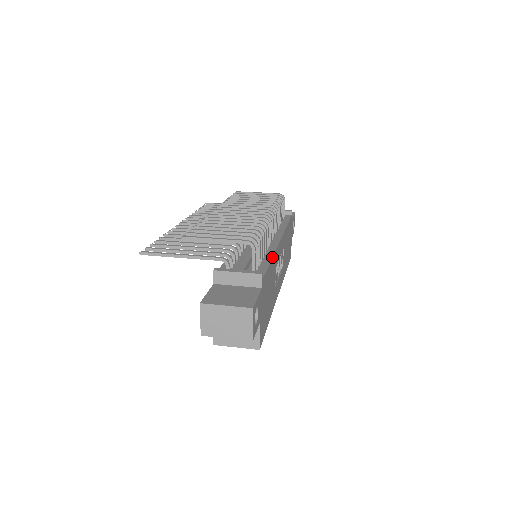
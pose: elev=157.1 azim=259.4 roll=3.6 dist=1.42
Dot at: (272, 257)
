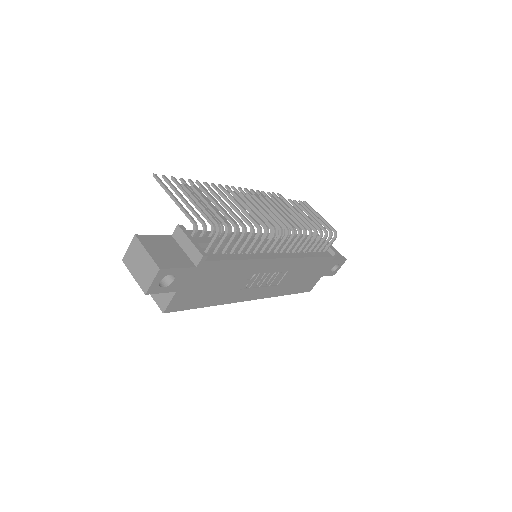
Dot at: (245, 259)
